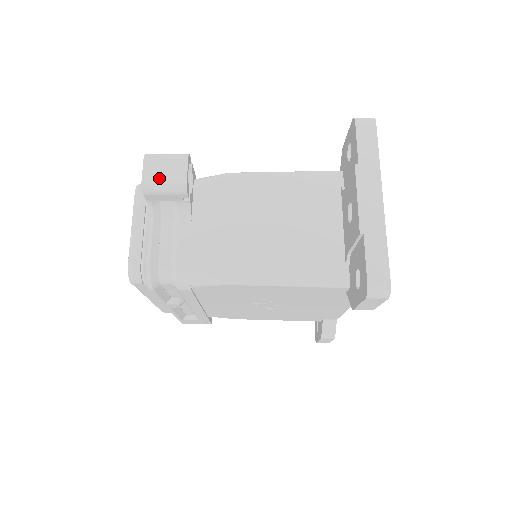
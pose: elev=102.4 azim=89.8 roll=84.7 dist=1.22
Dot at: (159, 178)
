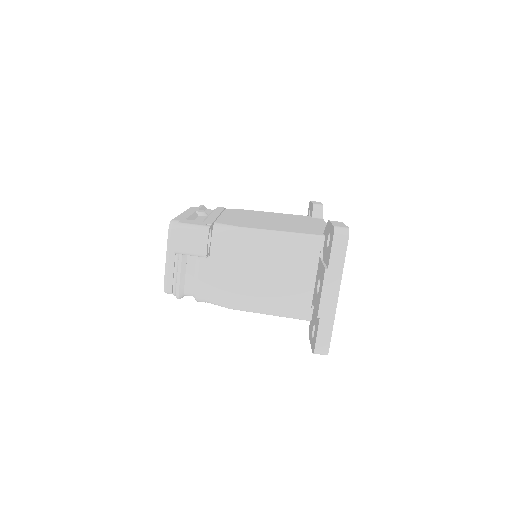
Dot at: (187, 247)
